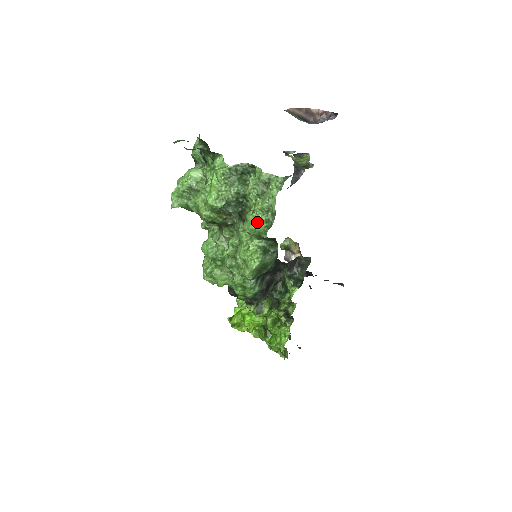
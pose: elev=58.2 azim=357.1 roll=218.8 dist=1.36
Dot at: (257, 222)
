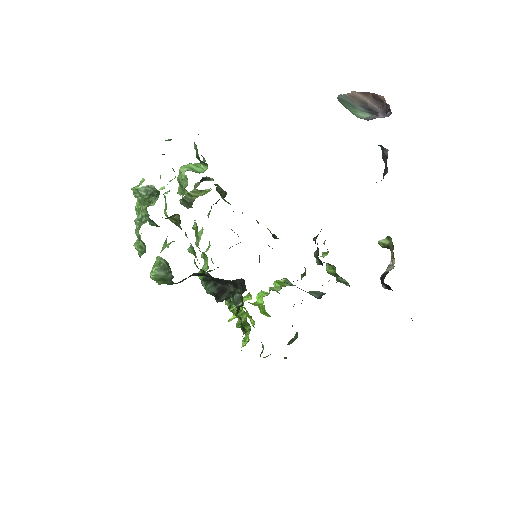
Dot at: (138, 245)
